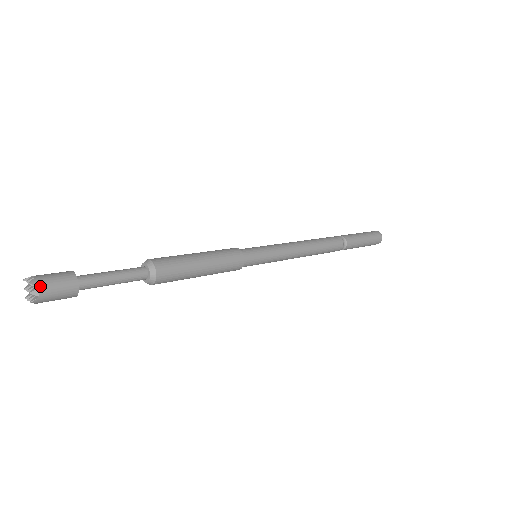
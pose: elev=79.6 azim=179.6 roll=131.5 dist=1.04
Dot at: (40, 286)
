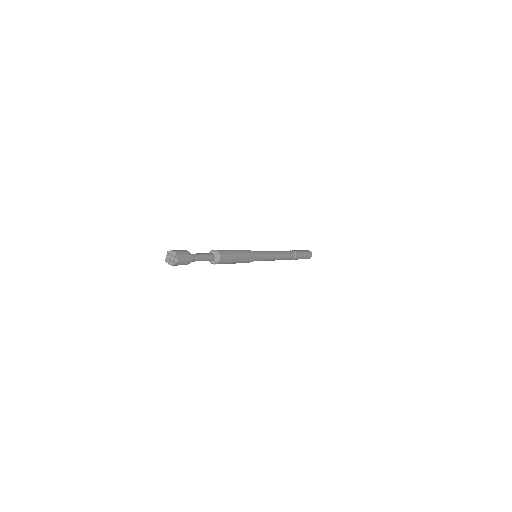
Dot at: (179, 257)
